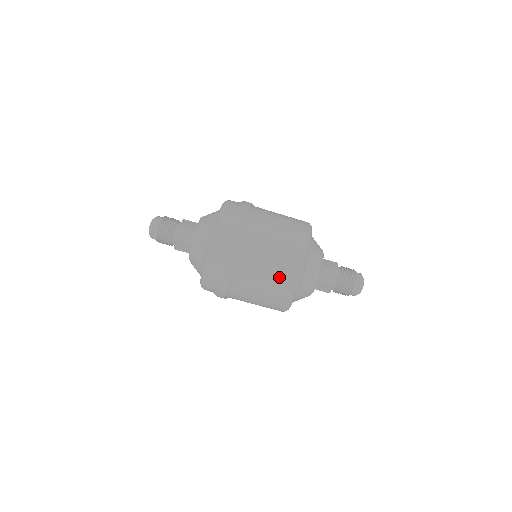
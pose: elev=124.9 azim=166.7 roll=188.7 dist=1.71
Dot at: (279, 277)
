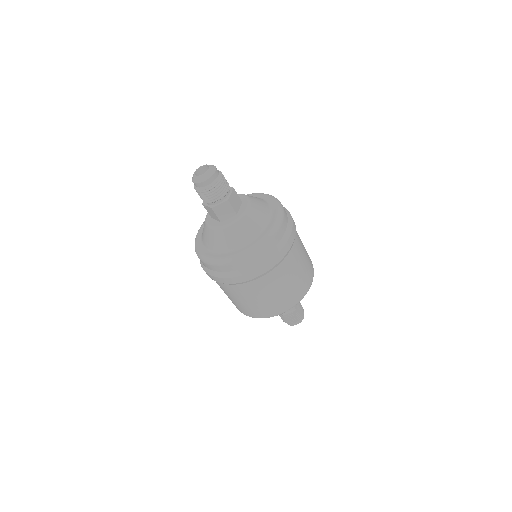
Dot at: (261, 308)
